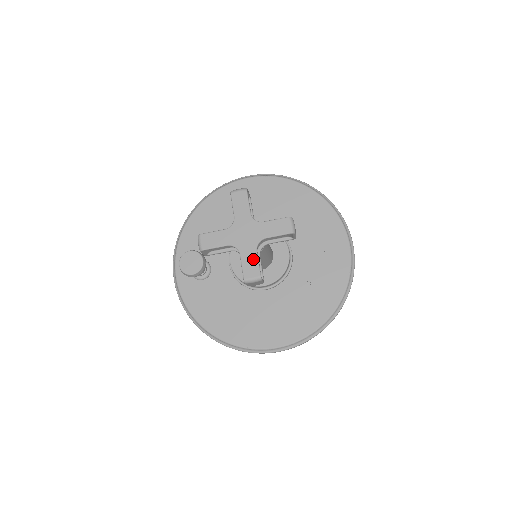
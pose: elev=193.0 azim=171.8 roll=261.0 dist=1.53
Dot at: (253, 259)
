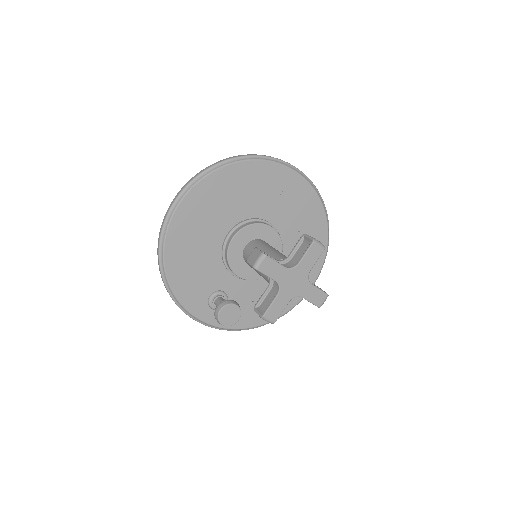
Dot at: (314, 291)
